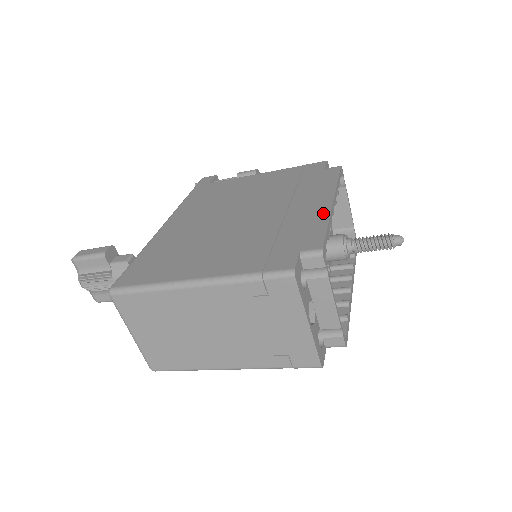
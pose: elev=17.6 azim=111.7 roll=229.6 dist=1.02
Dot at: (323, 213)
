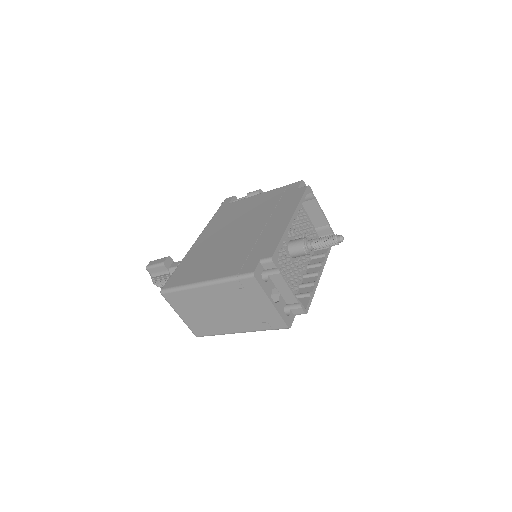
Dot at: (282, 229)
